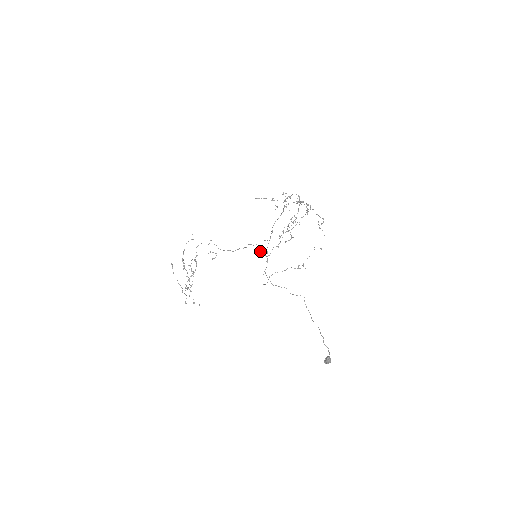
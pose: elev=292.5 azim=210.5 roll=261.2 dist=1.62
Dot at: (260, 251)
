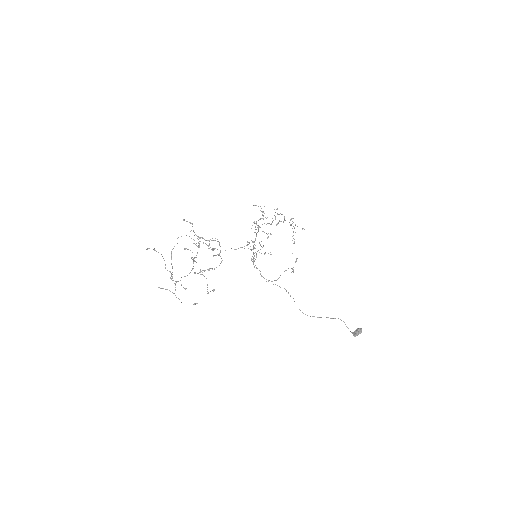
Dot at: occluded
